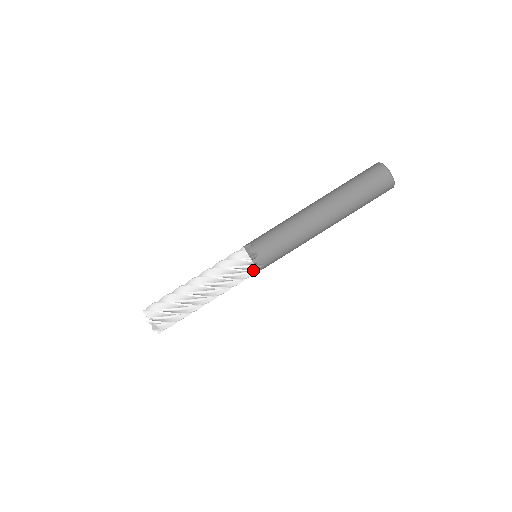
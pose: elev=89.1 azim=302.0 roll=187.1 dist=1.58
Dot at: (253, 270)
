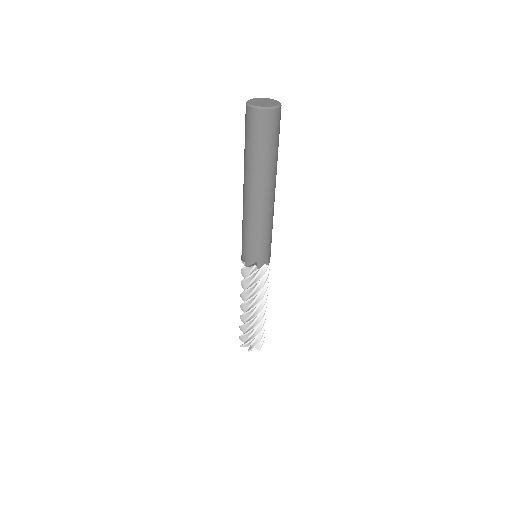
Dot at: (254, 272)
